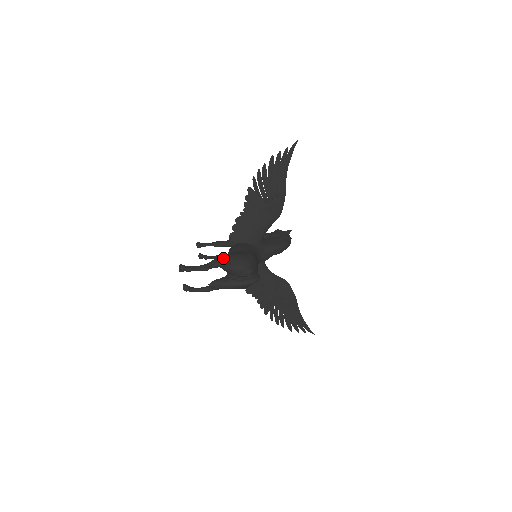
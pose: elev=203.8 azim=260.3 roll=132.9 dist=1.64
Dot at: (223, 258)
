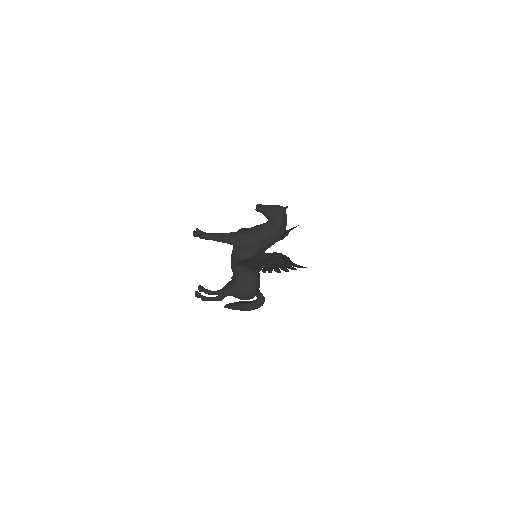
Dot at: (232, 293)
